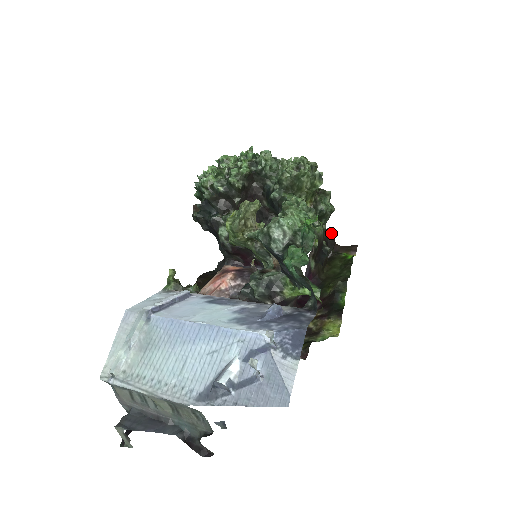
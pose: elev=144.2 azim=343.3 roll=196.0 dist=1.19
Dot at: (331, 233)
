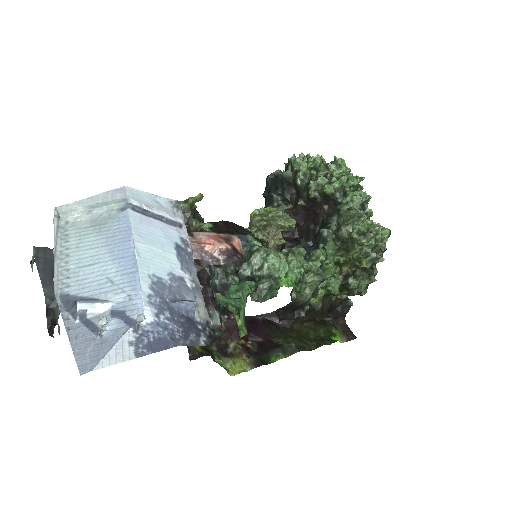
Dot at: (348, 306)
